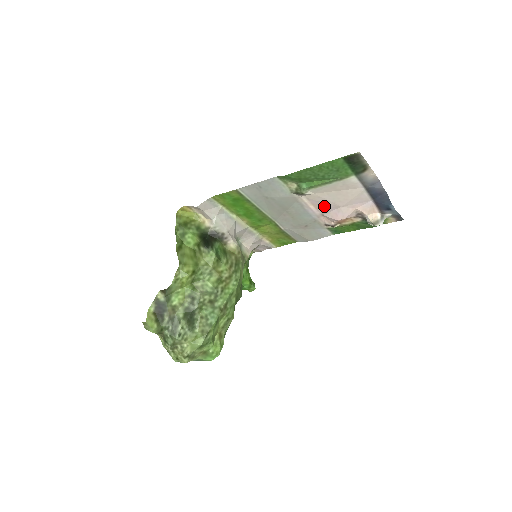
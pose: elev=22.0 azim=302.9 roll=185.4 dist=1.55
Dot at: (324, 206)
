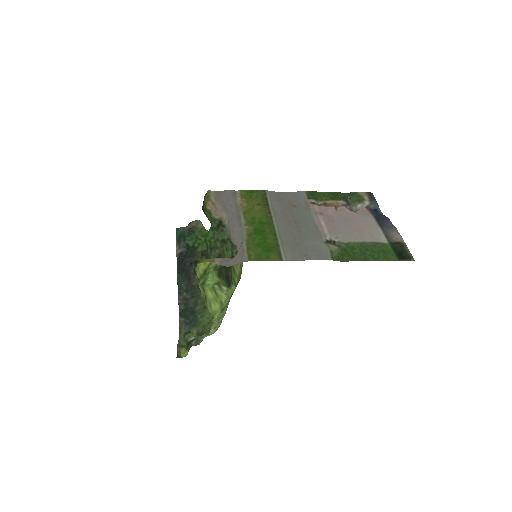
Dot at: (333, 222)
